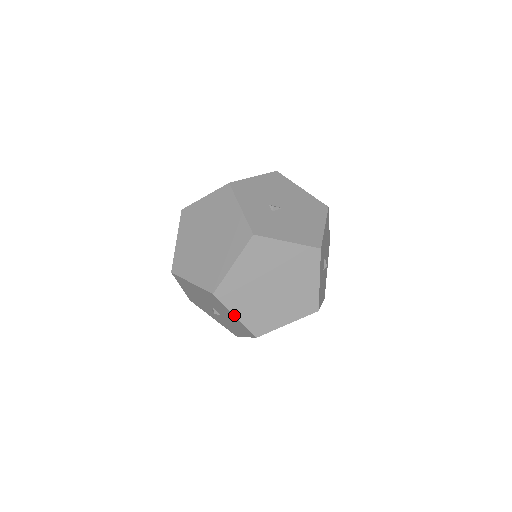
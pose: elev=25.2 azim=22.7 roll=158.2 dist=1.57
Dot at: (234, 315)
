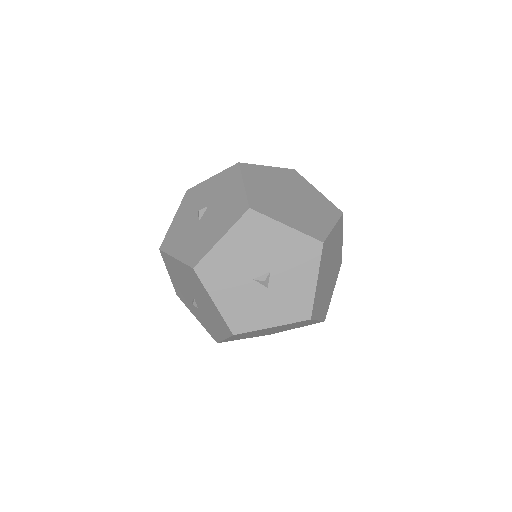
Dot at: (317, 279)
